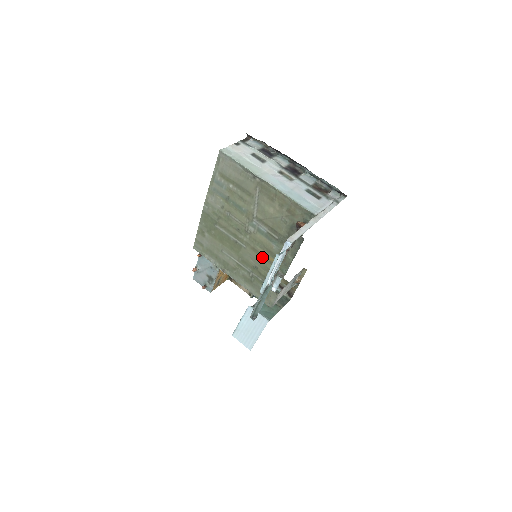
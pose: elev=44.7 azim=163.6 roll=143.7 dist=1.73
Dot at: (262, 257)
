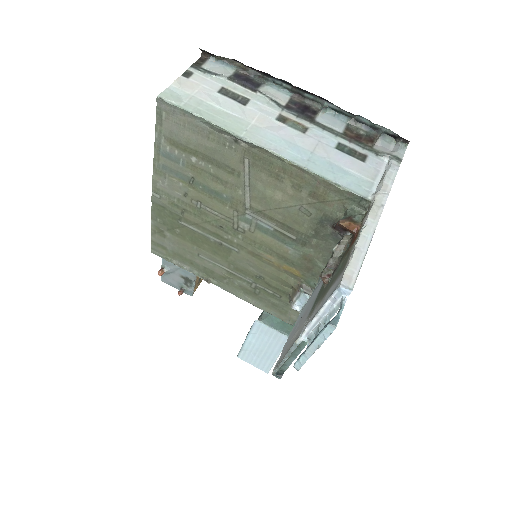
Dot at: (270, 265)
